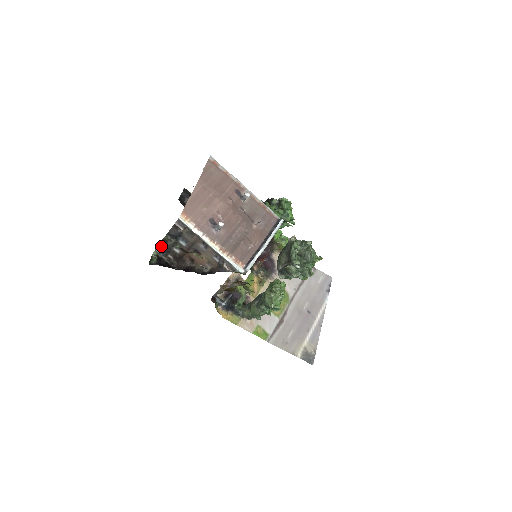
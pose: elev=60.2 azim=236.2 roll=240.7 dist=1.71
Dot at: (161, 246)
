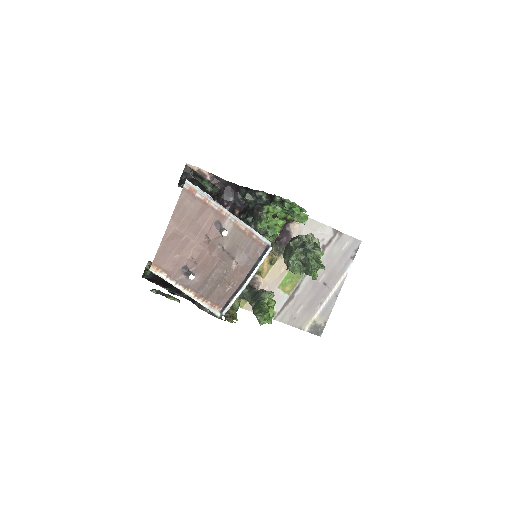
Dot at: (151, 263)
